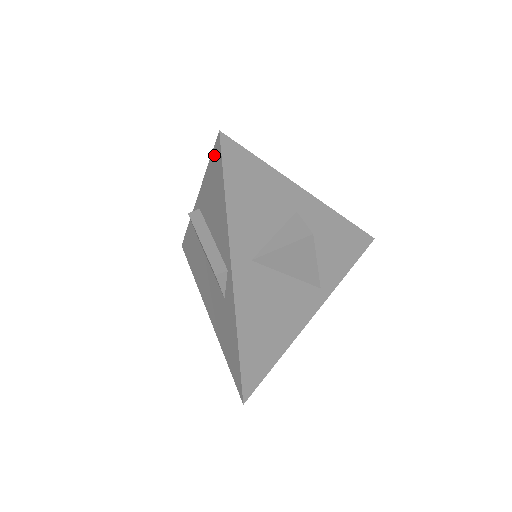
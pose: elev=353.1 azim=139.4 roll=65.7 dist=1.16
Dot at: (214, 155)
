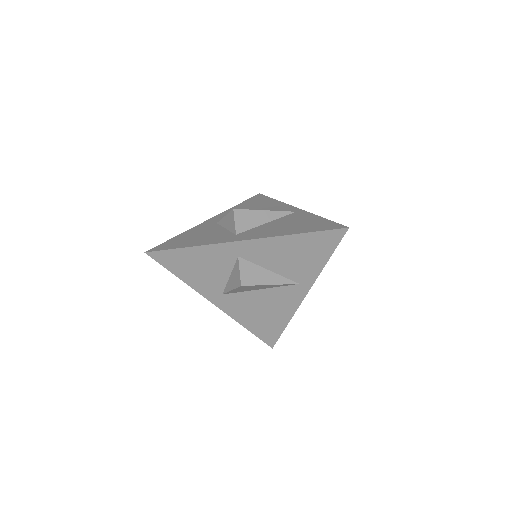
Dot at: occluded
